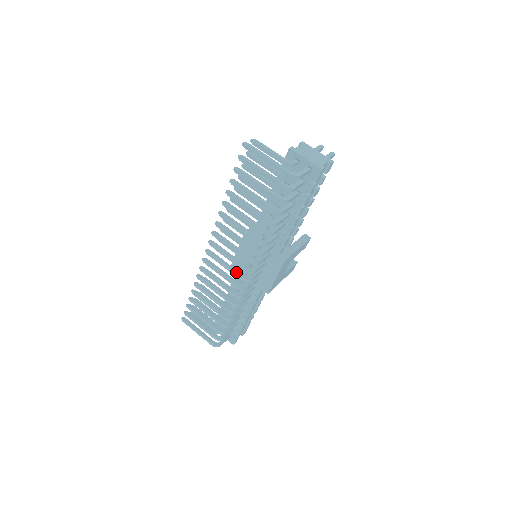
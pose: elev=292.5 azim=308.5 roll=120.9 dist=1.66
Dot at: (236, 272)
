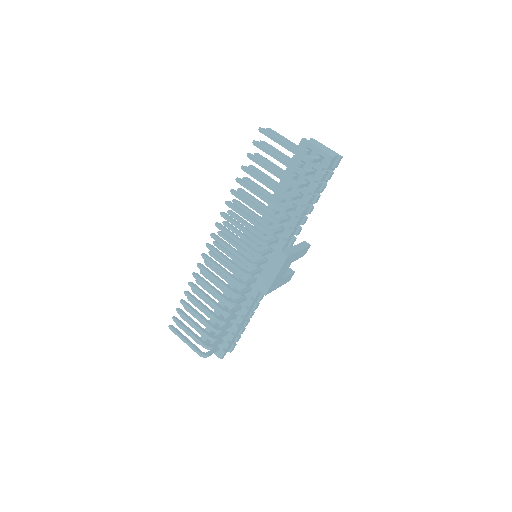
Dot at: (236, 266)
